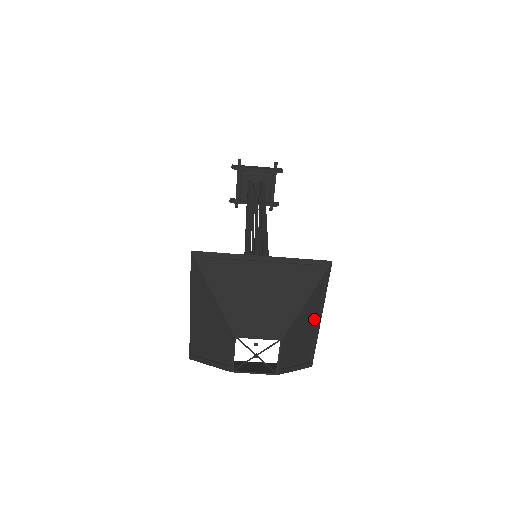
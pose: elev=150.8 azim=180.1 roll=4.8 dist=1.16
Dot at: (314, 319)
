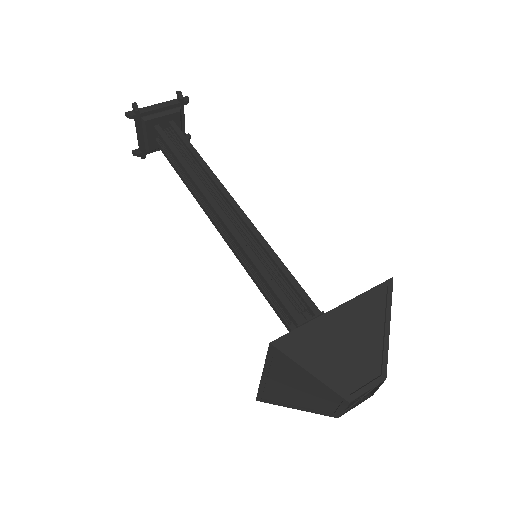
Dot at: occluded
